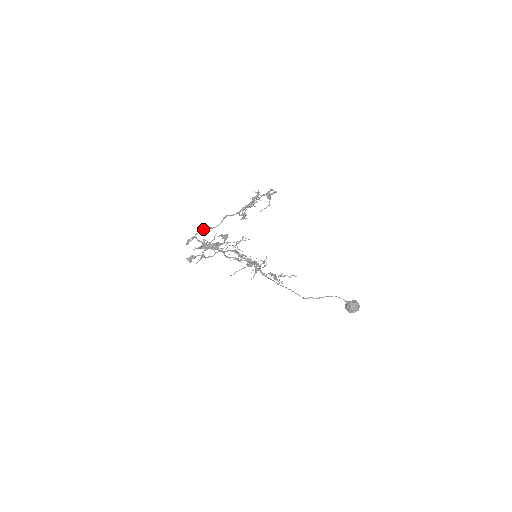
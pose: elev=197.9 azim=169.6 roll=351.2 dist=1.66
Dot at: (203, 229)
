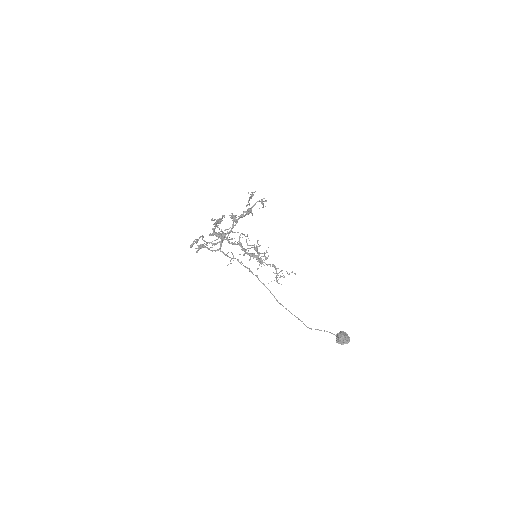
Dot at: (204, 240)
